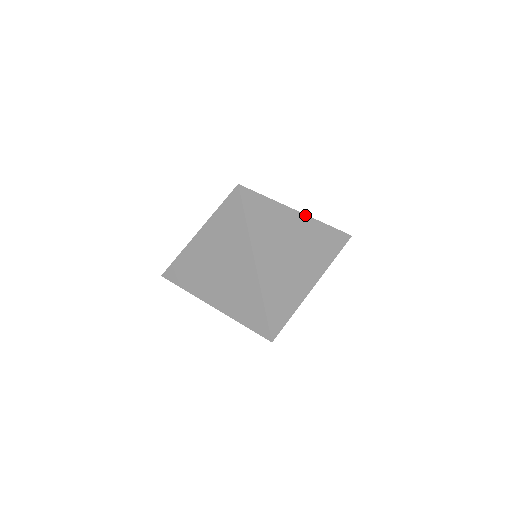
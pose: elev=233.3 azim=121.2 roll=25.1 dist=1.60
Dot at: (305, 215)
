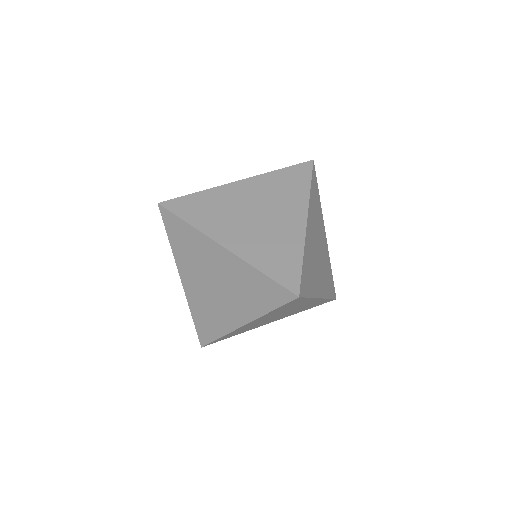
Dot at: (246, 179)
